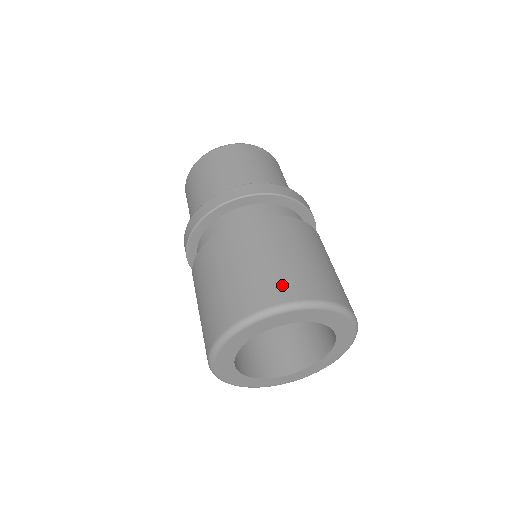
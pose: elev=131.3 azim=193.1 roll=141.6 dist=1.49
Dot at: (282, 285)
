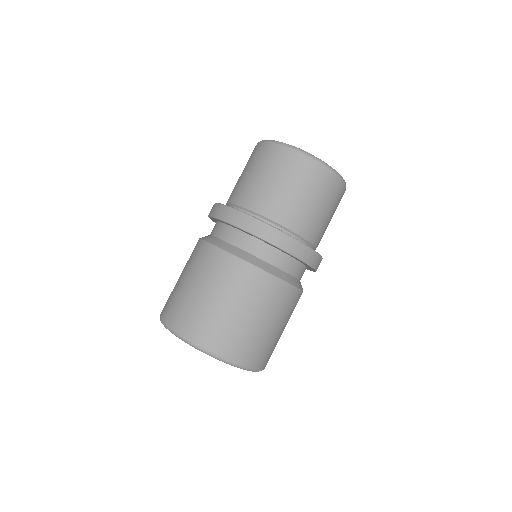
Dot at: (204, 329)
